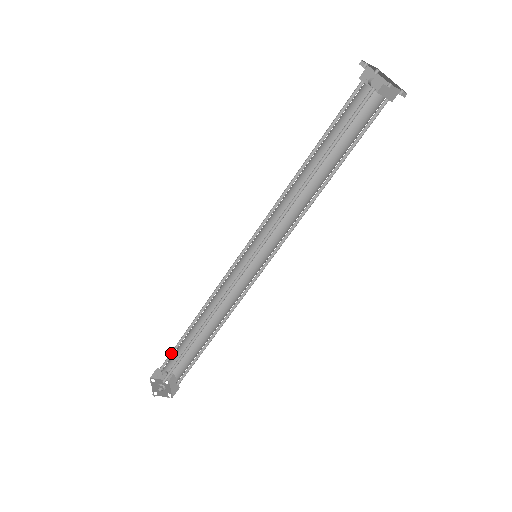
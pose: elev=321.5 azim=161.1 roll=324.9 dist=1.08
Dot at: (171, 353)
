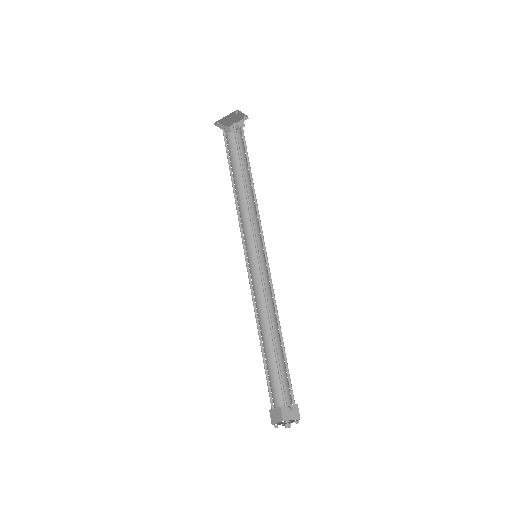
Dot at: (278, 382)
